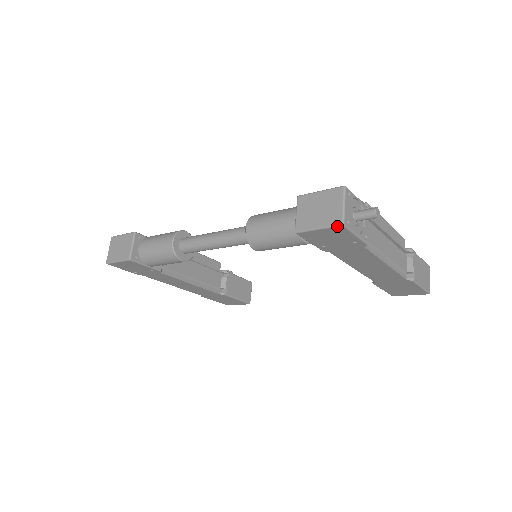
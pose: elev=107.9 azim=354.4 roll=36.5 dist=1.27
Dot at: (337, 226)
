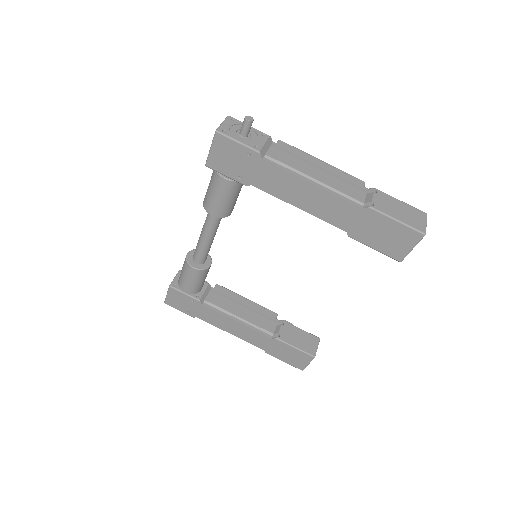
Dot at: (214, 135)
